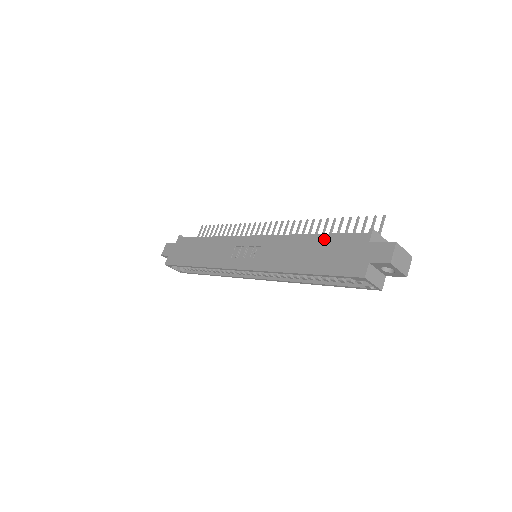
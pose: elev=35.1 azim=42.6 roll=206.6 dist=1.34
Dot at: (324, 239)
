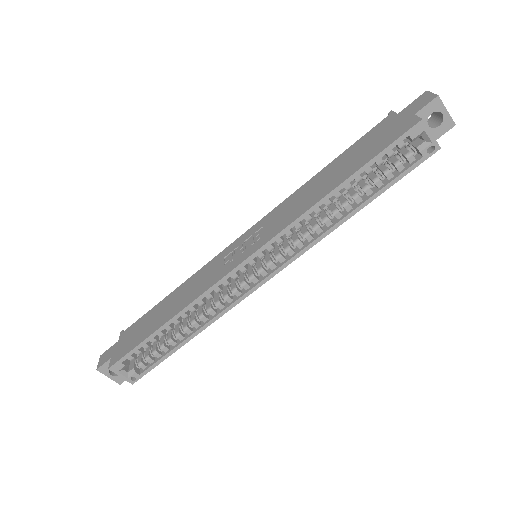
Dot at: (343, 155)
